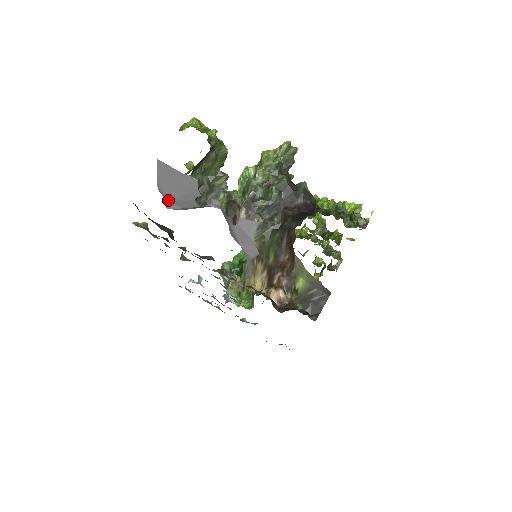
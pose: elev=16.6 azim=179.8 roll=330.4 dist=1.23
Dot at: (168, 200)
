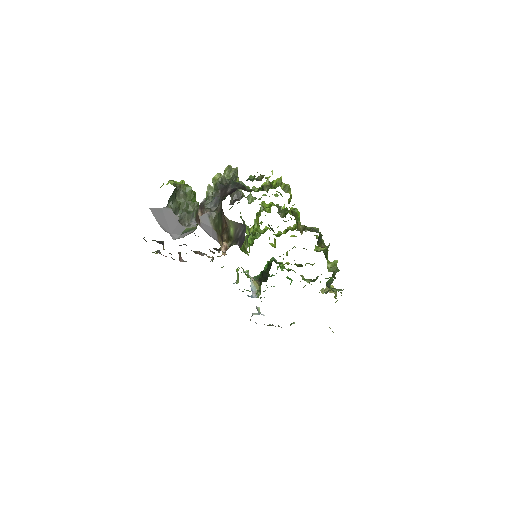
Dot at: (170, 233)
